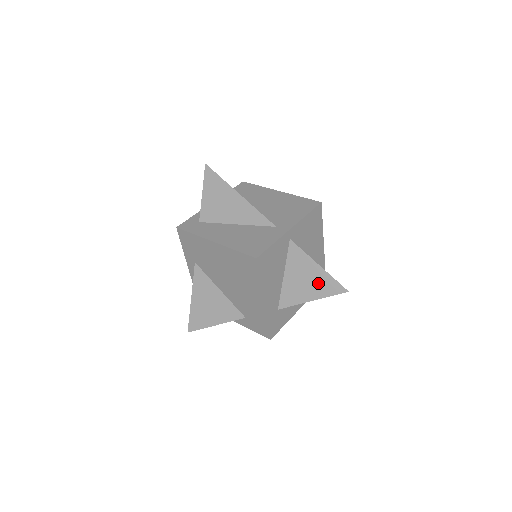
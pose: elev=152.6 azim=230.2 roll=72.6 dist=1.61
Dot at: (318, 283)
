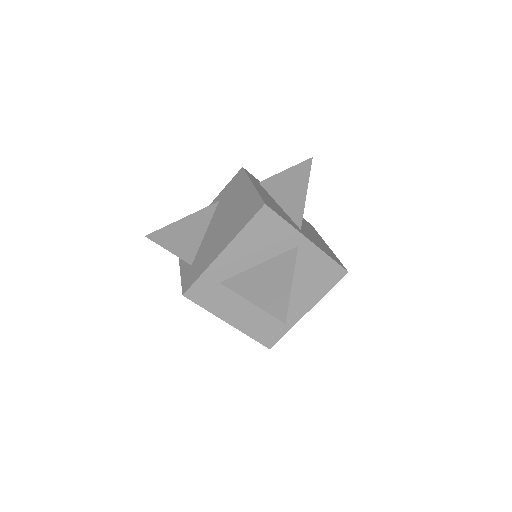
Dot at: (273, 294)
